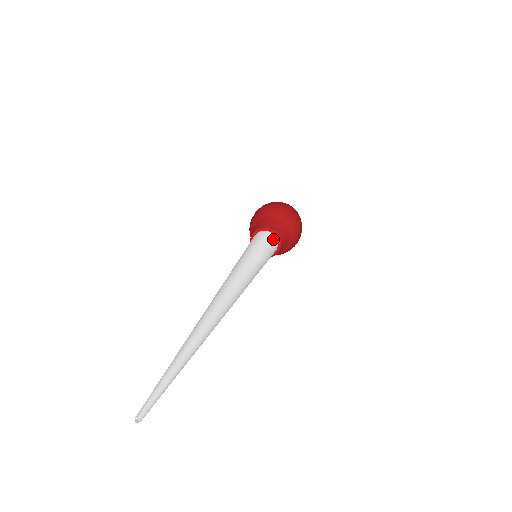
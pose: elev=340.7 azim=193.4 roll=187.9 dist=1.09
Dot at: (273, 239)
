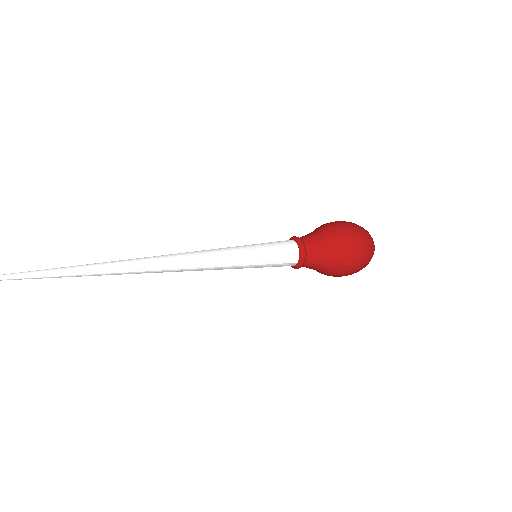
Dot at: (285, 241)
